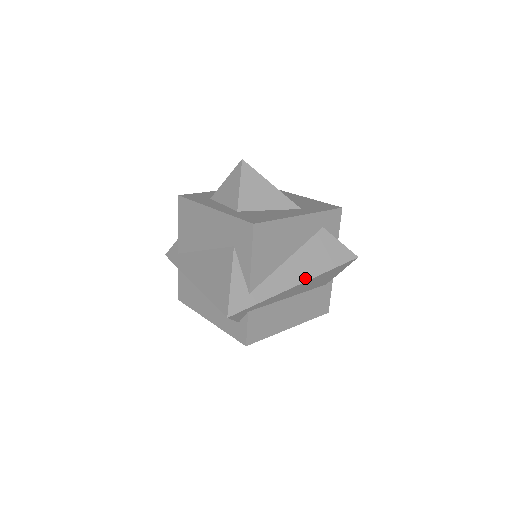
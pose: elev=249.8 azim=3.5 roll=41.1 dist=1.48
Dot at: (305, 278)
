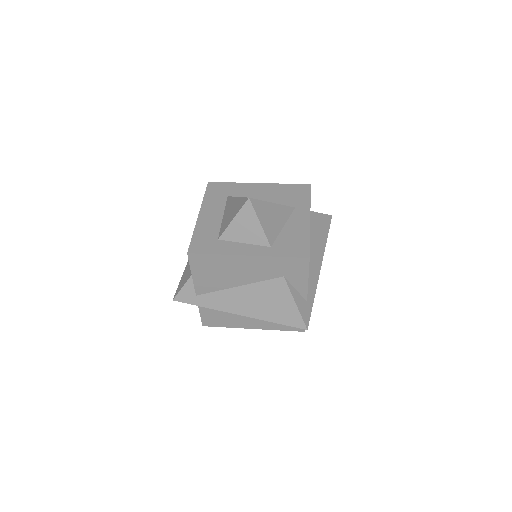
Dot at: (321, 259)
